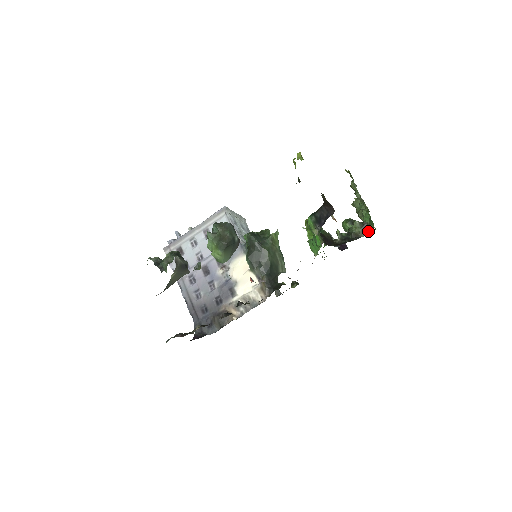
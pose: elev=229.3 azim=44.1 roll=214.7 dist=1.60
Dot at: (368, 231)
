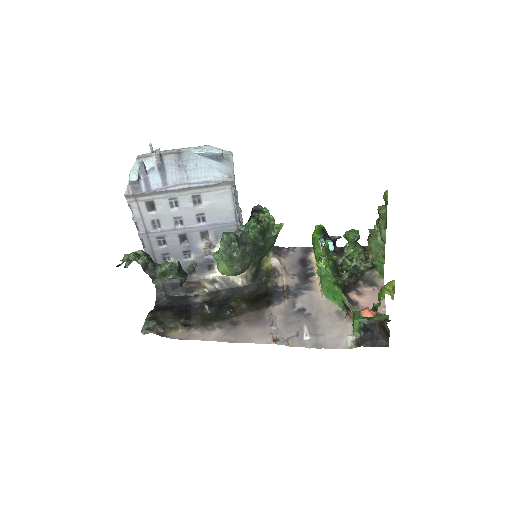
Dot at: (372, 270)
